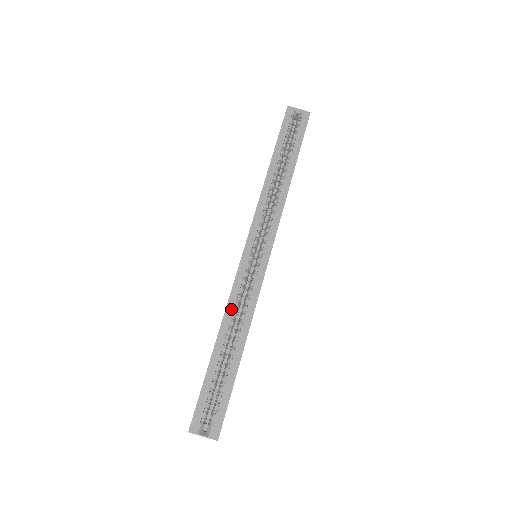
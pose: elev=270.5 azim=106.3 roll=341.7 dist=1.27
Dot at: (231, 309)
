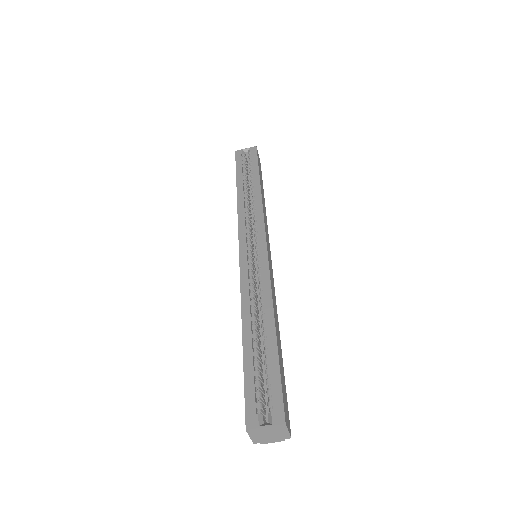
Dot at: (246, 298)
